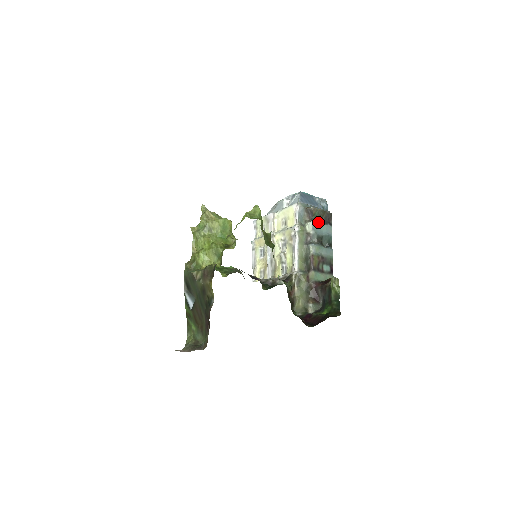
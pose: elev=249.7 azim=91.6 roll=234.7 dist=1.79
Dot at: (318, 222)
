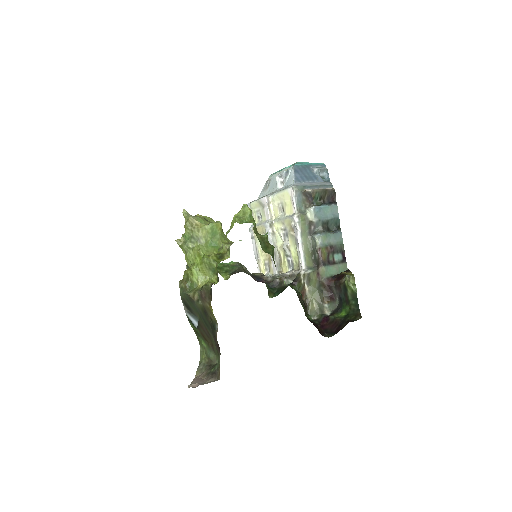
Dot at: (320, 205)
